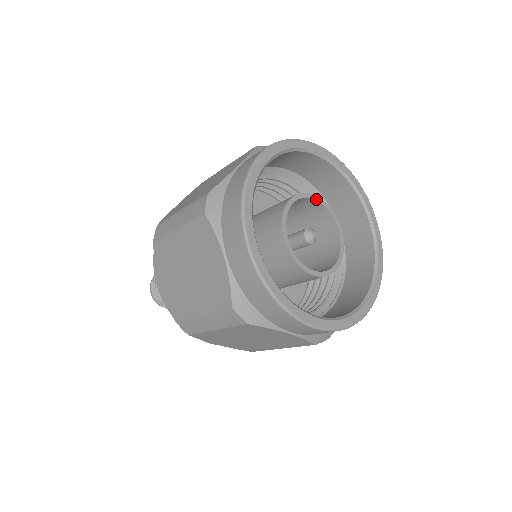
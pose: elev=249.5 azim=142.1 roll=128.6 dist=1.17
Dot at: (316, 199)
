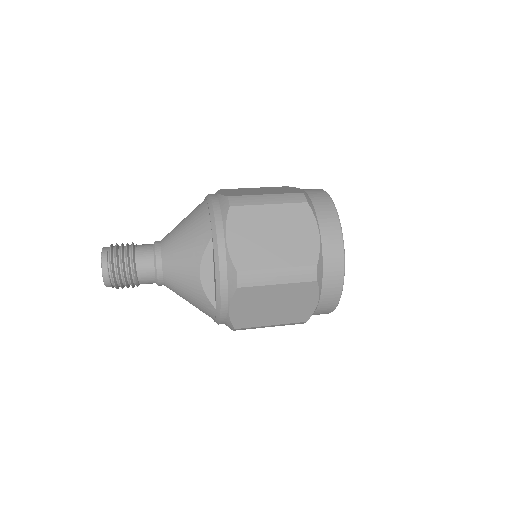
Dot at: occluded
